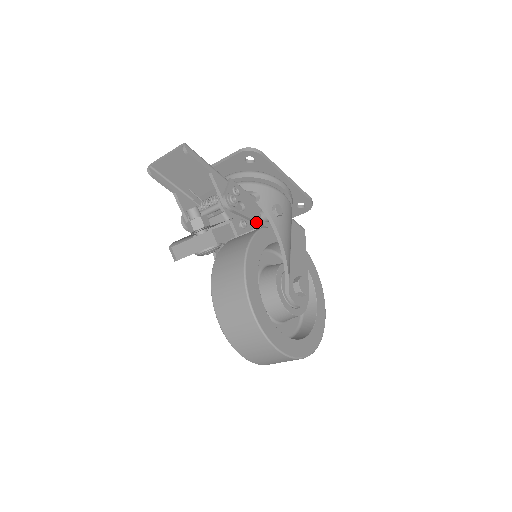
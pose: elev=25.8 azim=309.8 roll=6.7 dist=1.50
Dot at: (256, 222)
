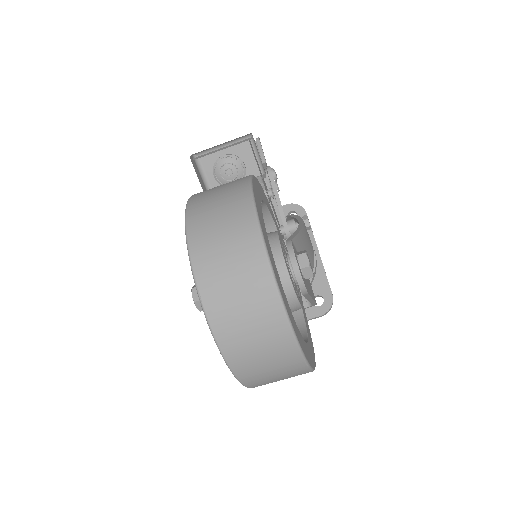
Dot at: (282, 210)
